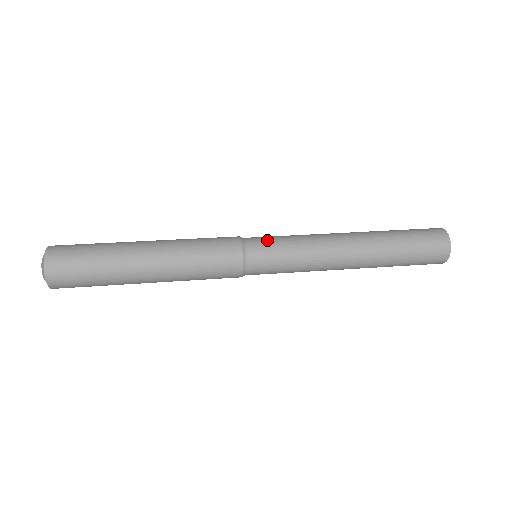
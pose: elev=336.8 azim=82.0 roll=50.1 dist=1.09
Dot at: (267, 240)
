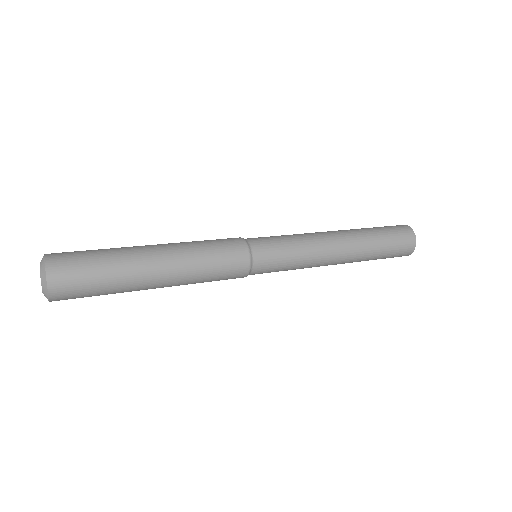
Dot at: (268, 240)
